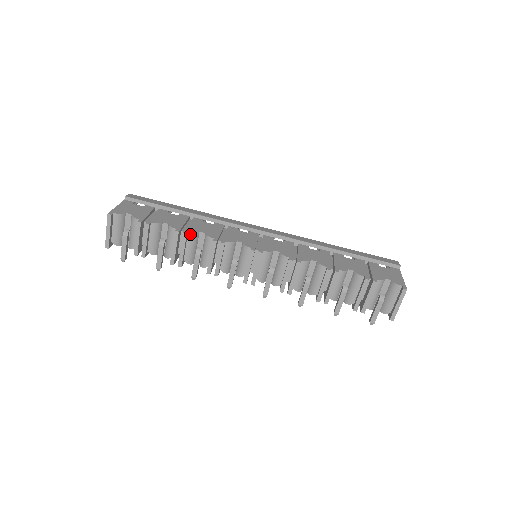
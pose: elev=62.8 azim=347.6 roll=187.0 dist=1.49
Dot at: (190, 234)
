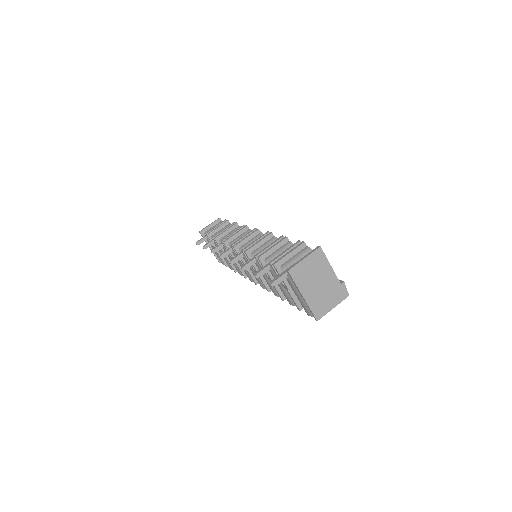
Dot at: (239, 227)
